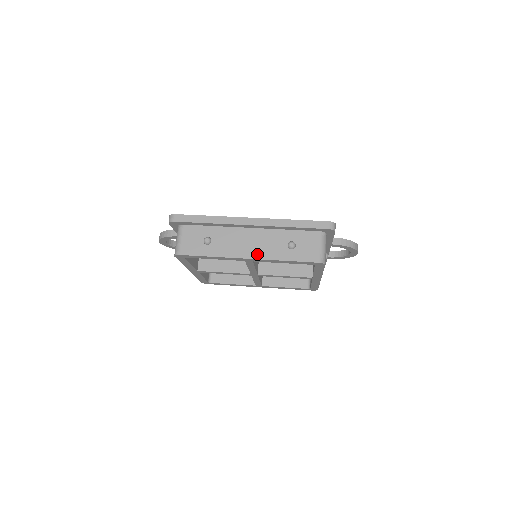
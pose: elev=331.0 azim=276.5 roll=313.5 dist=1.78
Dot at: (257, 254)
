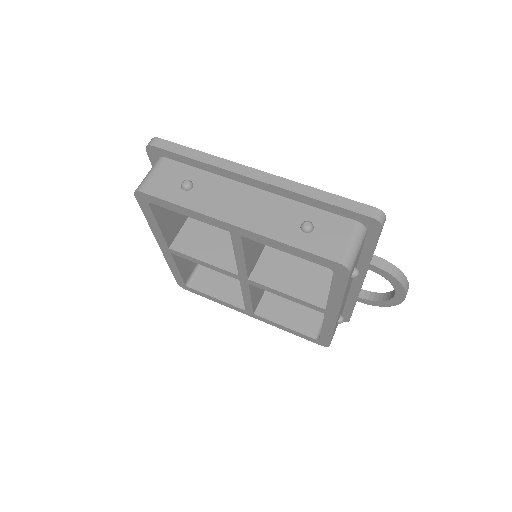
Dot at: (250, 223)
